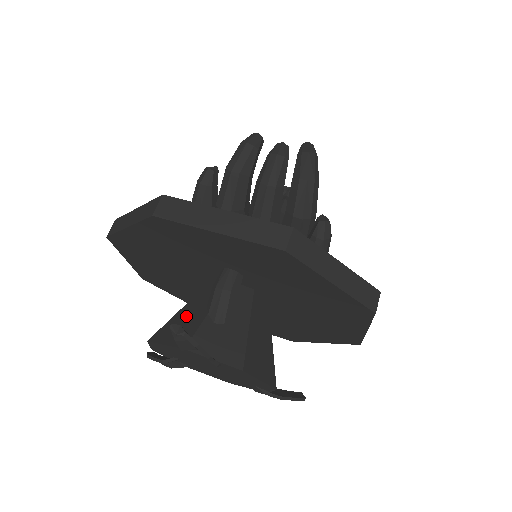
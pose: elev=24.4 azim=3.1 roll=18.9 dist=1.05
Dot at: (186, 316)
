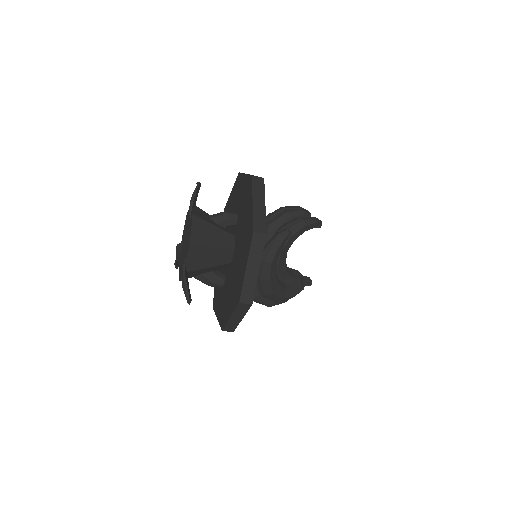
Dot at: occluded
